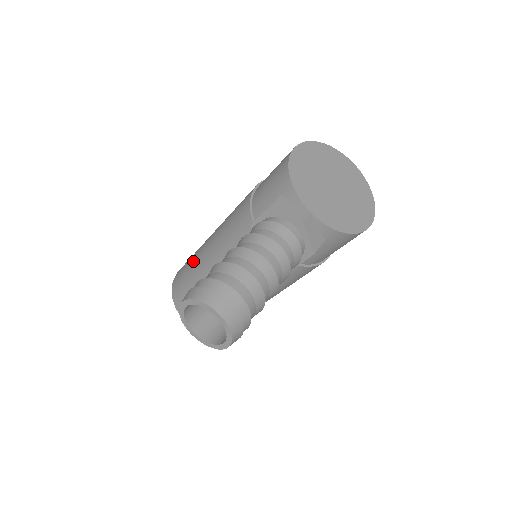
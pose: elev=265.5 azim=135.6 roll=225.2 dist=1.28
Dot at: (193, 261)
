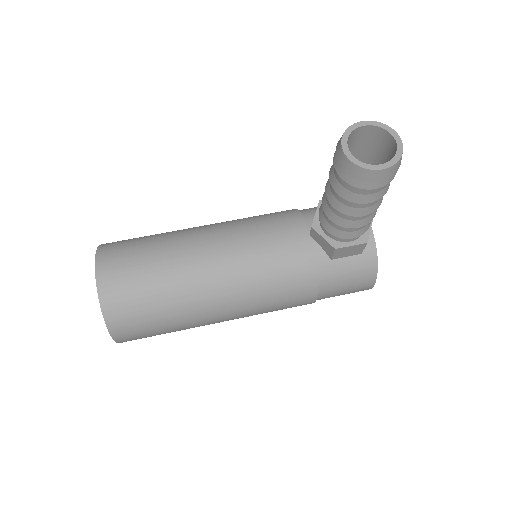
Dot at: occluded
